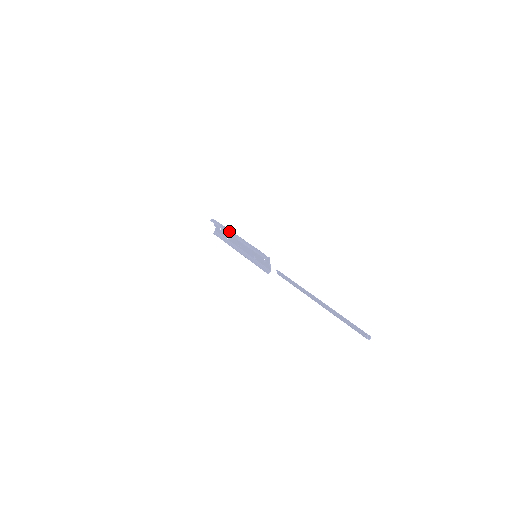
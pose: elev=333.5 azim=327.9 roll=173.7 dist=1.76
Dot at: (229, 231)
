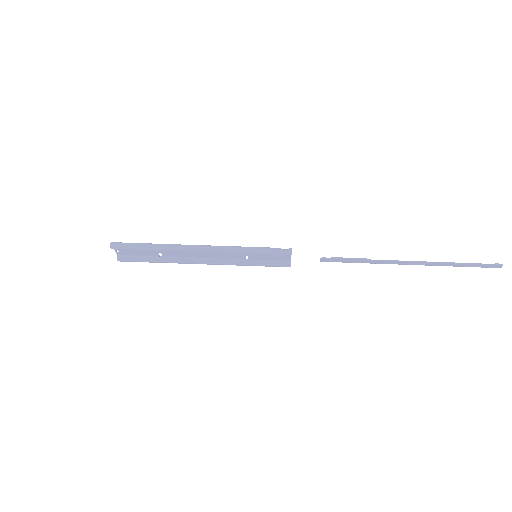
Dot at: (174, 247)
